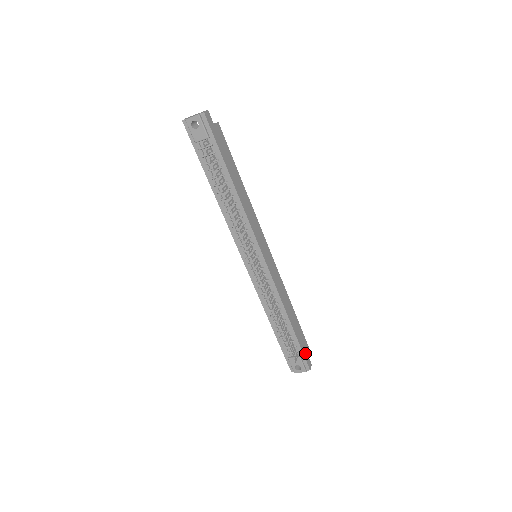
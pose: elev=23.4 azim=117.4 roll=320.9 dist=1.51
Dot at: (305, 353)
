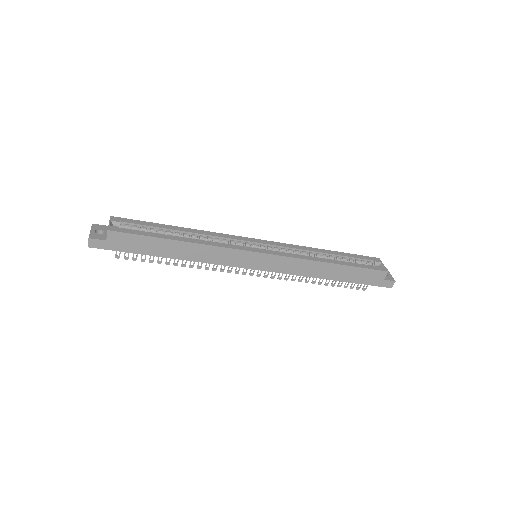
Dot at: (376, 282)
